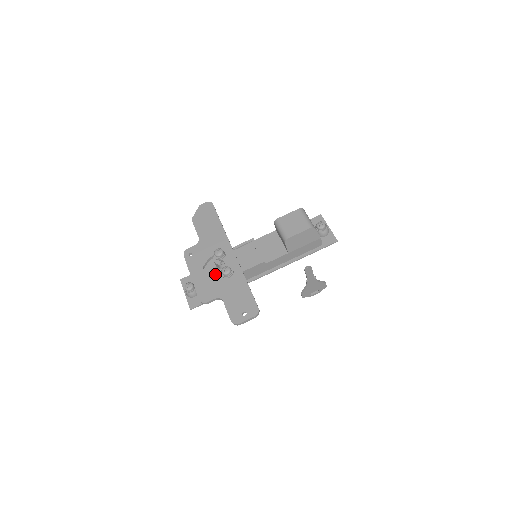
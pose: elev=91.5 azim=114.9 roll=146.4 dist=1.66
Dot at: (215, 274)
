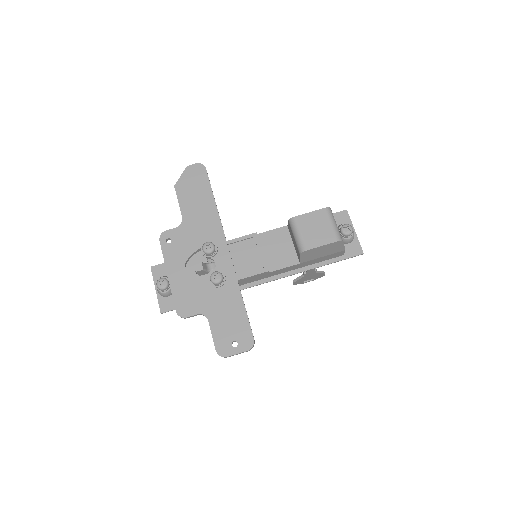
Dot at: (200, 278)
